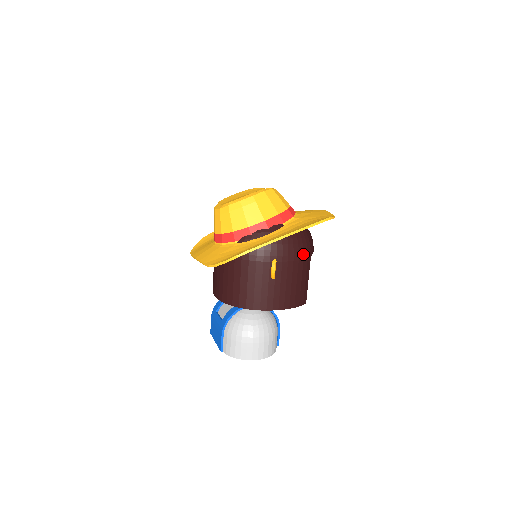
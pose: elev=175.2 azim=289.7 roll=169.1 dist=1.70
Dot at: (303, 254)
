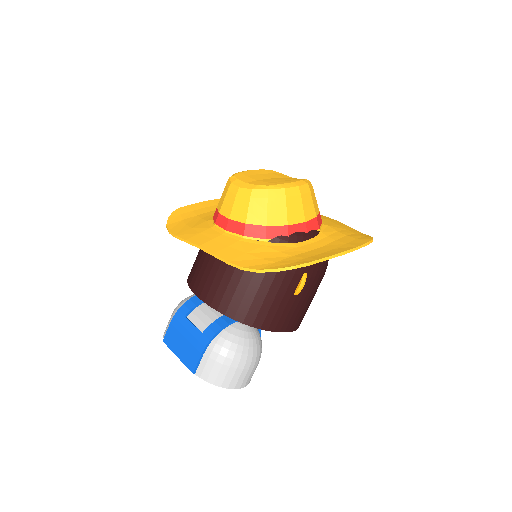
Dot at: (325, 270)
